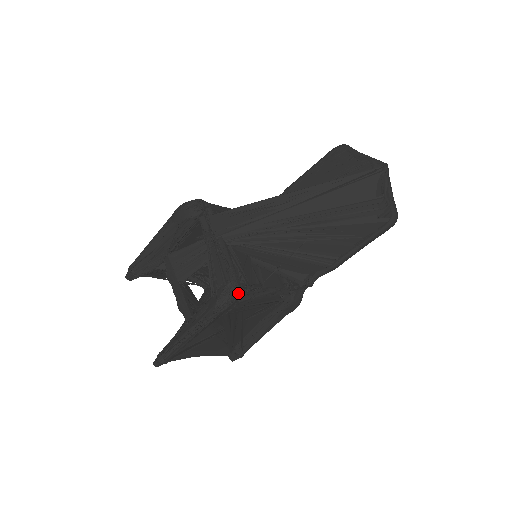
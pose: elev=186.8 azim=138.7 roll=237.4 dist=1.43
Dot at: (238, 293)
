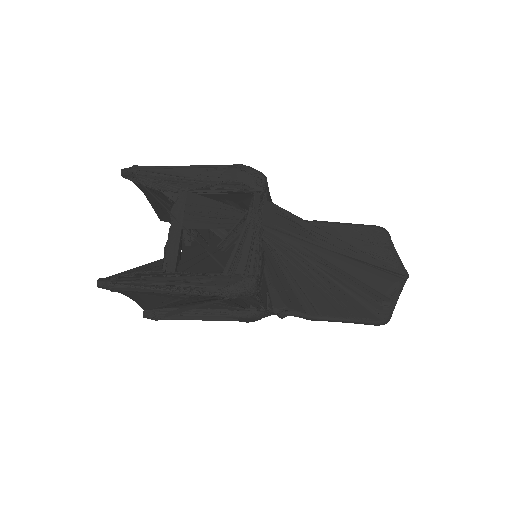
Dot at: (251, 293)
